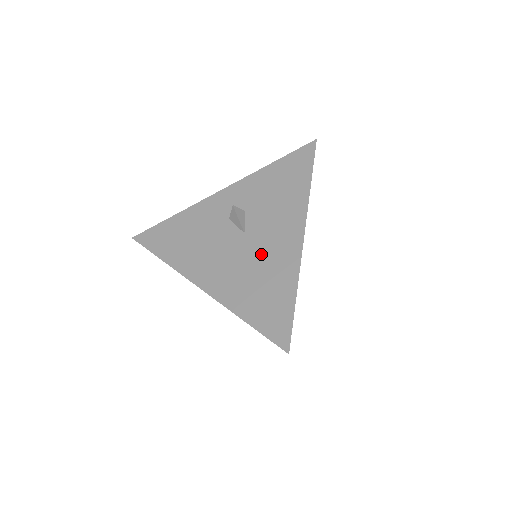
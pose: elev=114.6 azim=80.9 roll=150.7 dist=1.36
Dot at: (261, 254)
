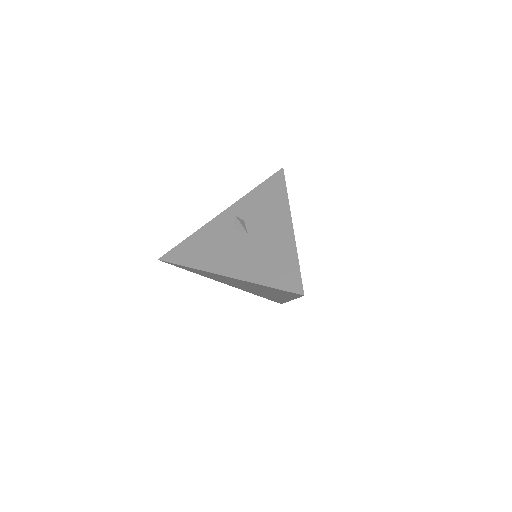
Dot at: (264, 243)
